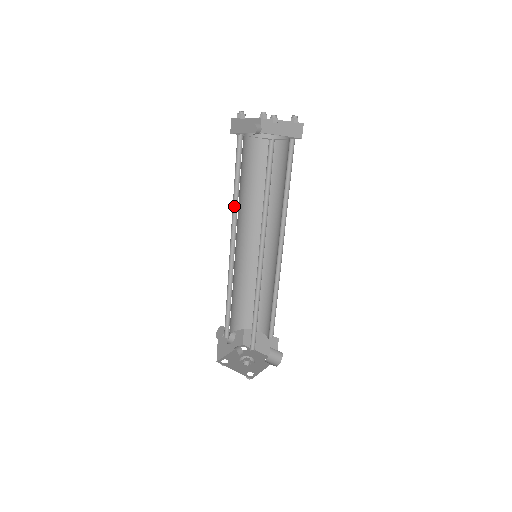
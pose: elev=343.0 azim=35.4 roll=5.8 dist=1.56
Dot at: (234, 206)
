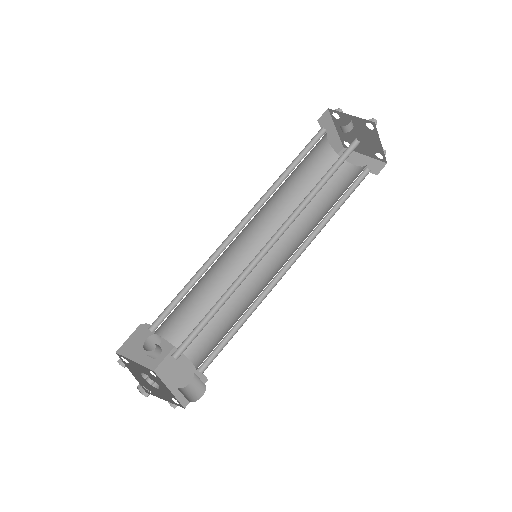
Dot at: (272, 189)
